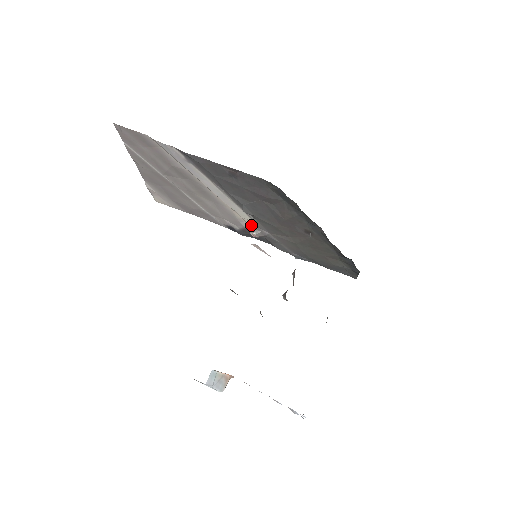
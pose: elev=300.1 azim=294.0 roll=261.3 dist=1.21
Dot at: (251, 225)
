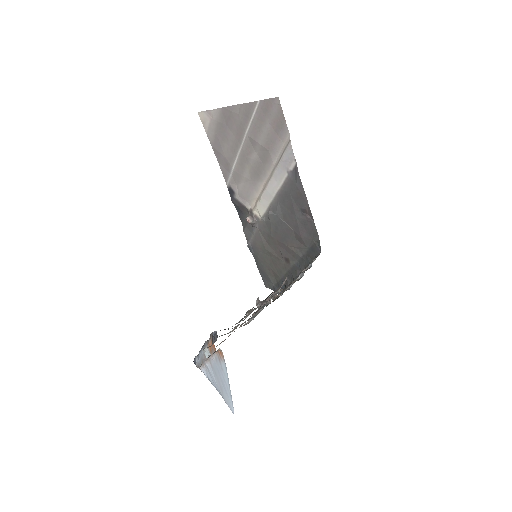
Dot at: (254, 214)
